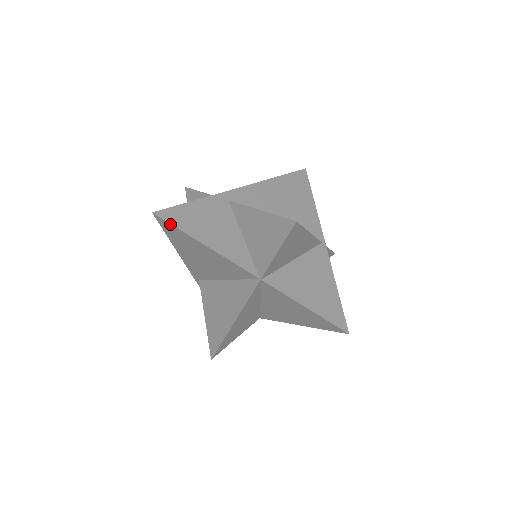
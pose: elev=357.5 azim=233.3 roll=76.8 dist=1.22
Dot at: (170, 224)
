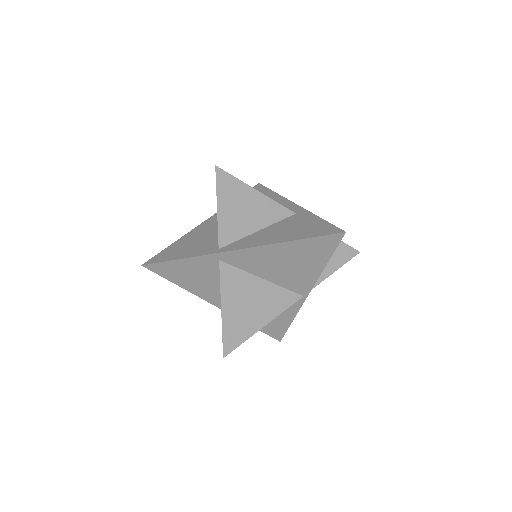
Dot at: (156, 273)
